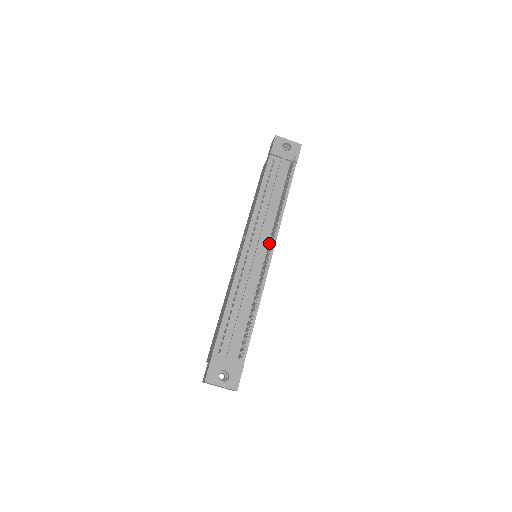
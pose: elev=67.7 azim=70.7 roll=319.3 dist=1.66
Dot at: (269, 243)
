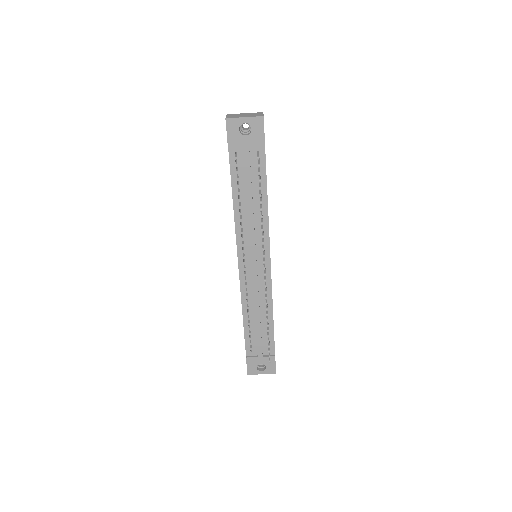
Dot at: occluded
